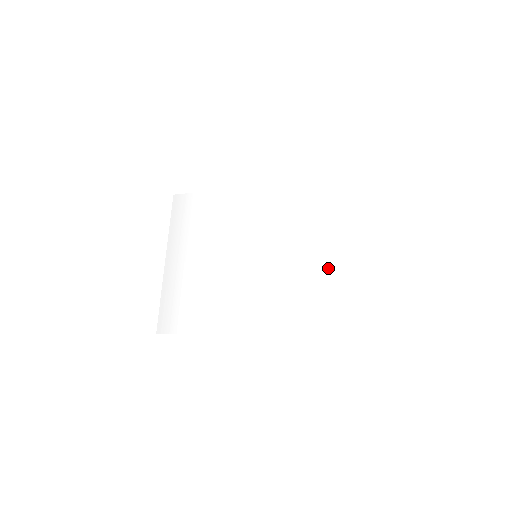
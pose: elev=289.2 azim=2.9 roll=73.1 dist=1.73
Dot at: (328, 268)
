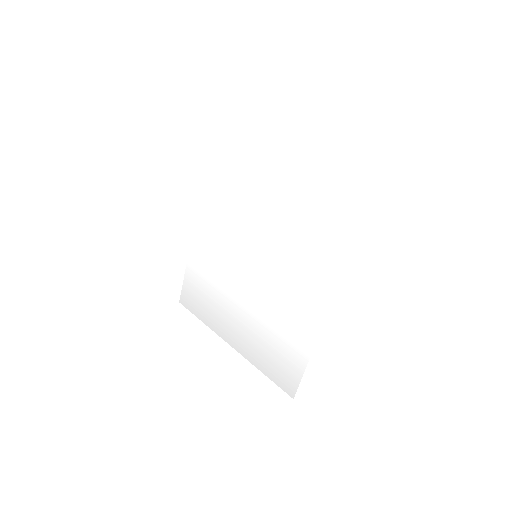
Dot at: (293, 185)
